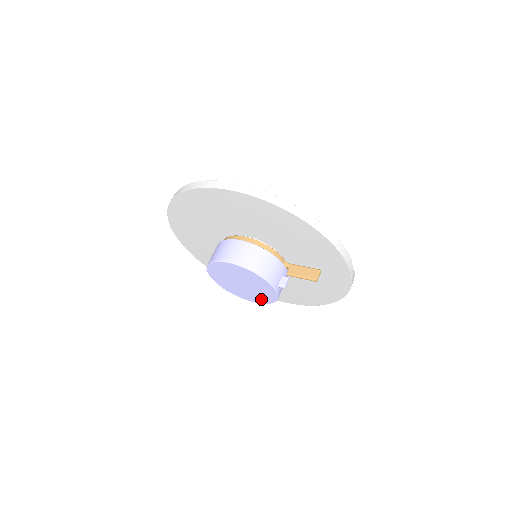
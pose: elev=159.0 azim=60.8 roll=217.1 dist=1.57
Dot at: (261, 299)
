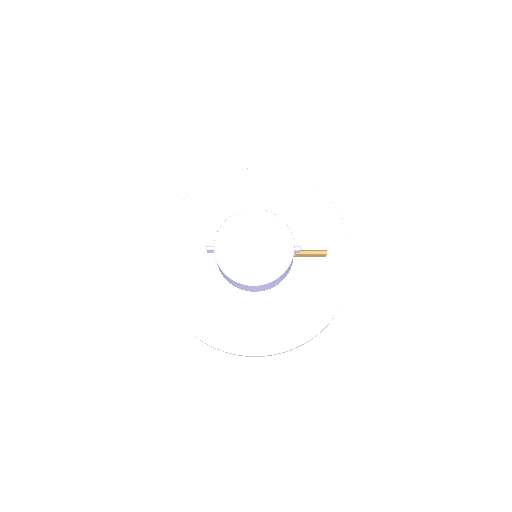
Dot at: (268, 272)
